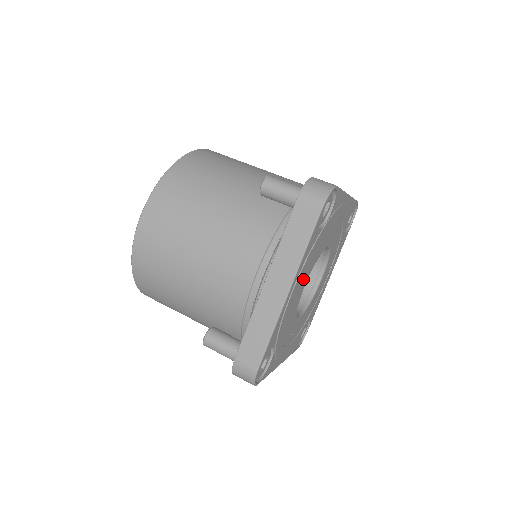
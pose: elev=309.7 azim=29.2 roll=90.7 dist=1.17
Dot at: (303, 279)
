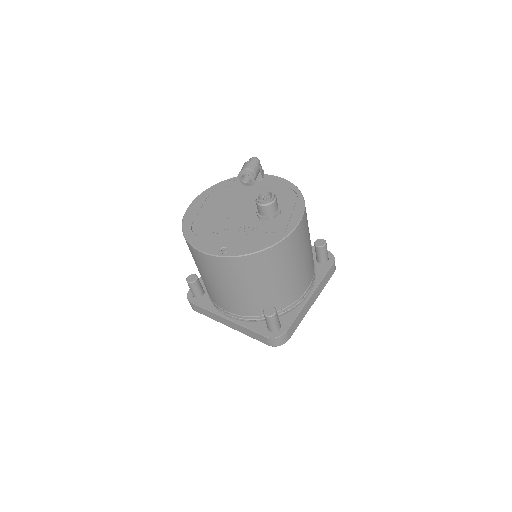
Dot at: occluded
